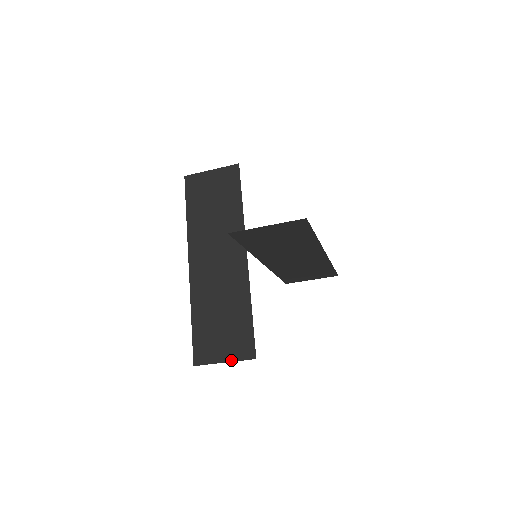
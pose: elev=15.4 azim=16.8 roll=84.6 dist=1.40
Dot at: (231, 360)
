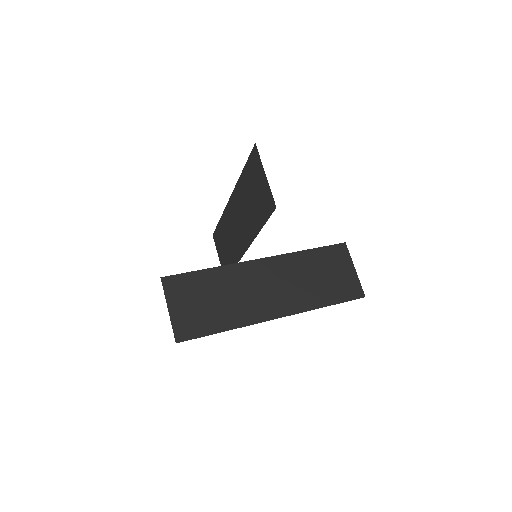
Dot at: (220, 263)
